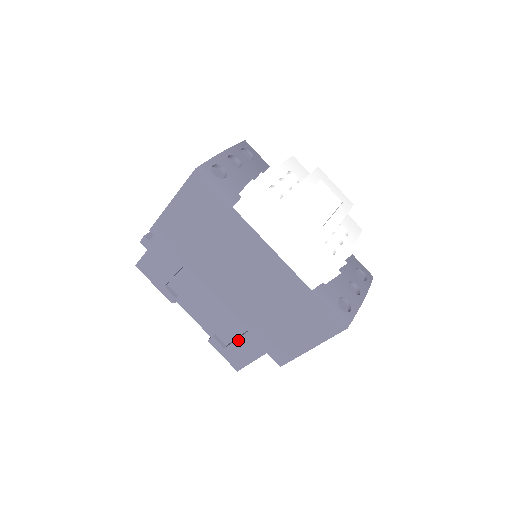
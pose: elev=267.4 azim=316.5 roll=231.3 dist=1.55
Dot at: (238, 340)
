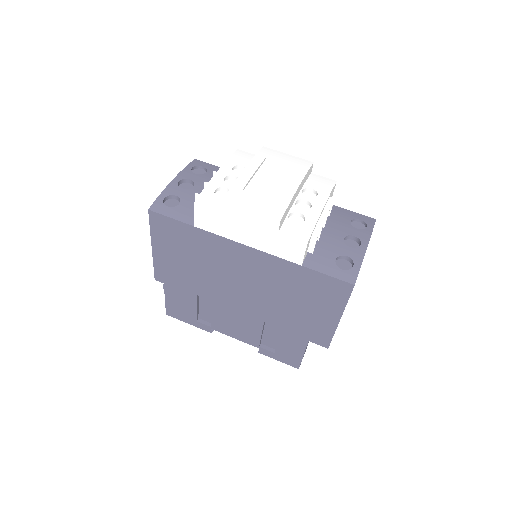
Dot at: (279, 340)
